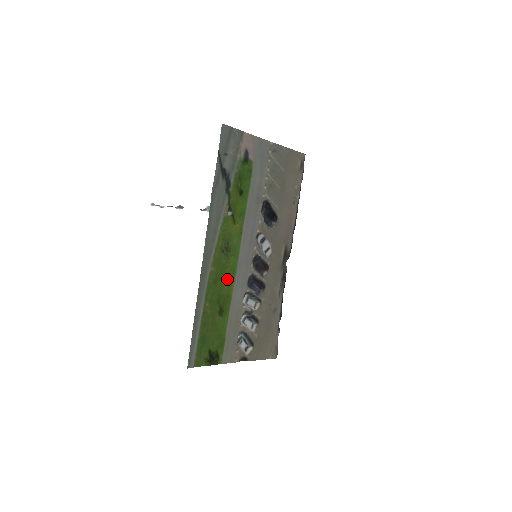
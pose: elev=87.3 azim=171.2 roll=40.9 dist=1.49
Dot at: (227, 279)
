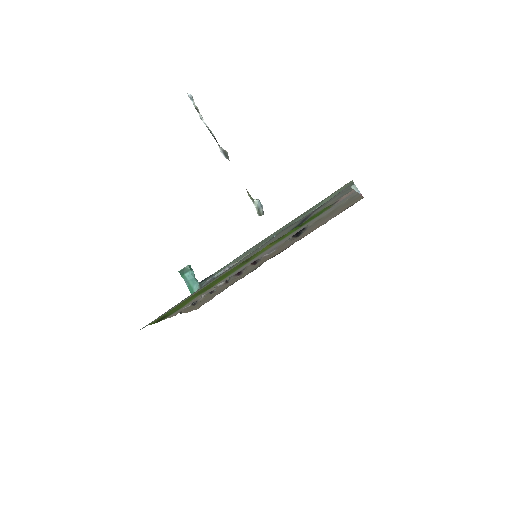
Dot at: (224, 277)
